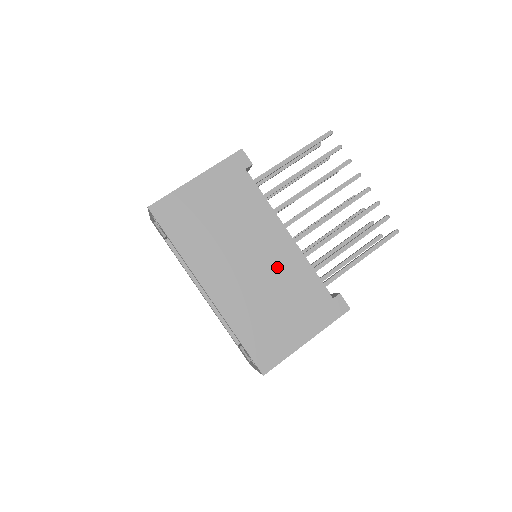
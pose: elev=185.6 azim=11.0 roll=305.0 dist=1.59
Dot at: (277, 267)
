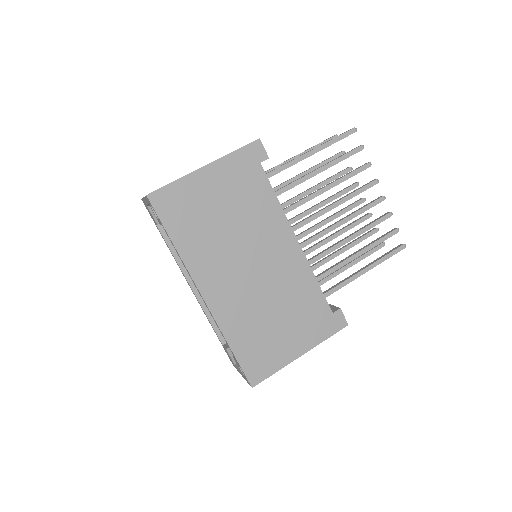
Dot at: (281, 276)
